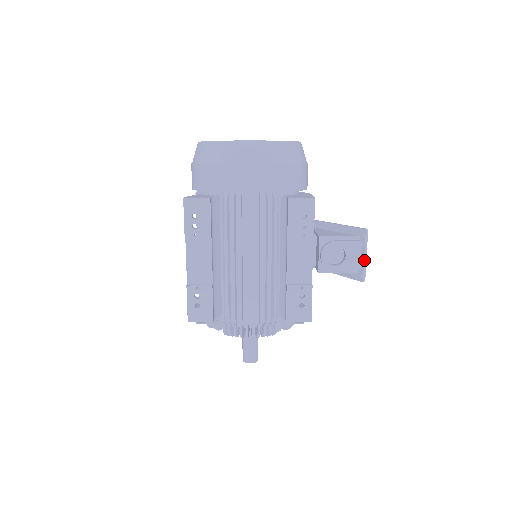
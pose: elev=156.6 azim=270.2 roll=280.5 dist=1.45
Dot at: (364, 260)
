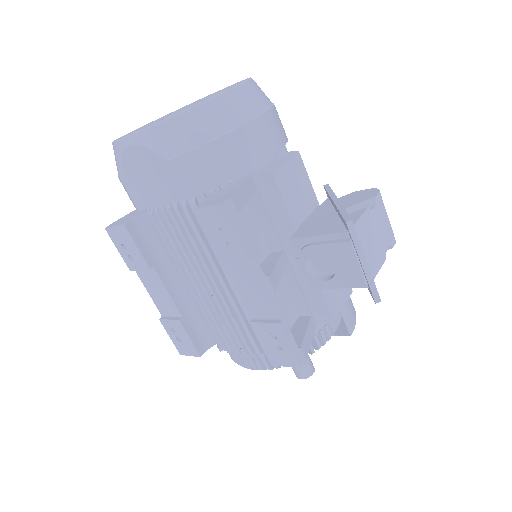
Dot at: (364, 271)
